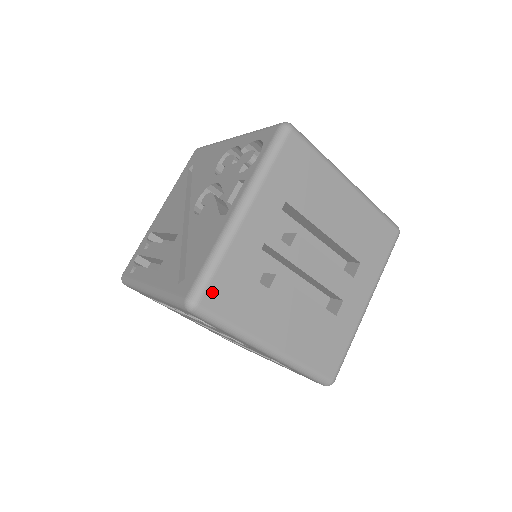
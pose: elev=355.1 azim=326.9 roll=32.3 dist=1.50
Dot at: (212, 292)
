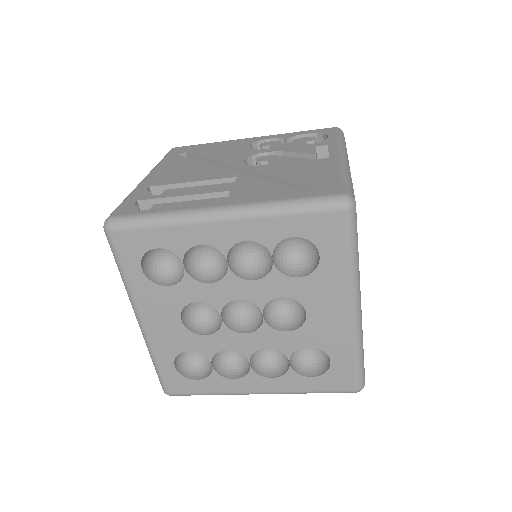
Dot at: occluded
